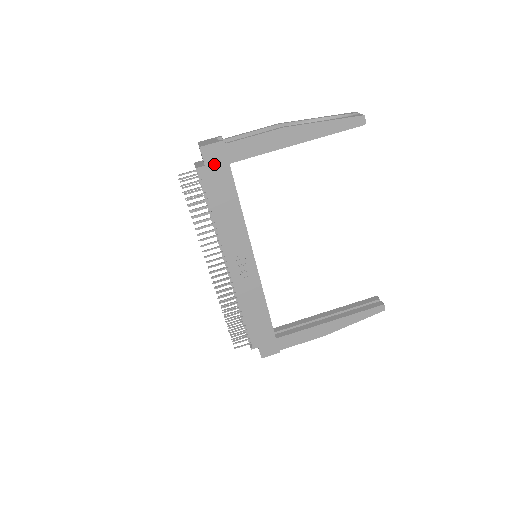
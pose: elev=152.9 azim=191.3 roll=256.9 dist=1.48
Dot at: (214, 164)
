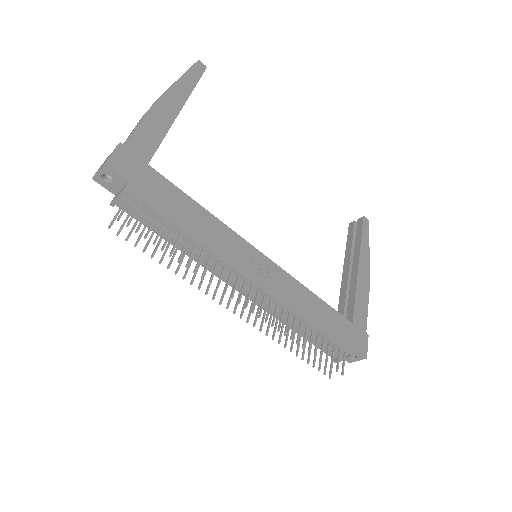
Dot at: (135, 174)
